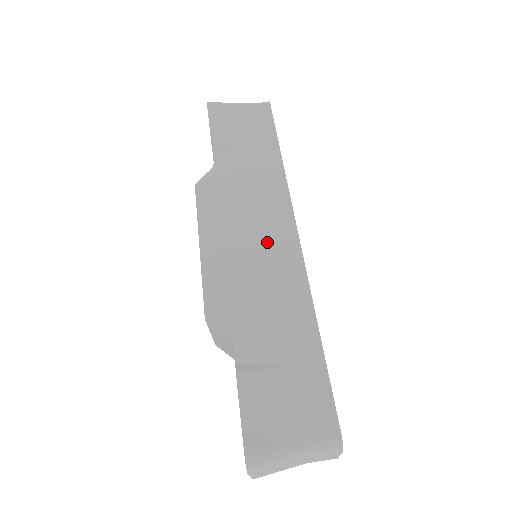
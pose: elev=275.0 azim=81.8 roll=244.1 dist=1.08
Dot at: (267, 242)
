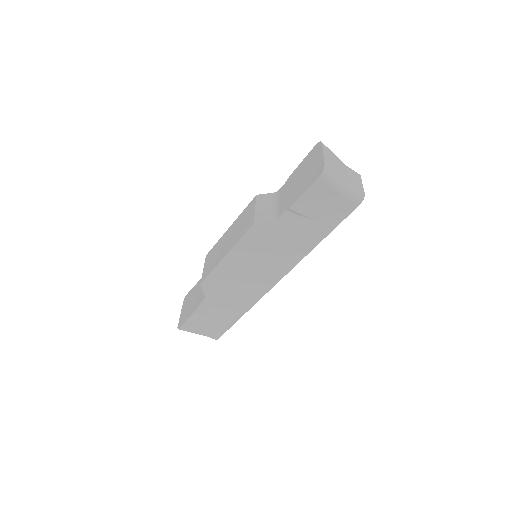
Dot at: (259, 277)
